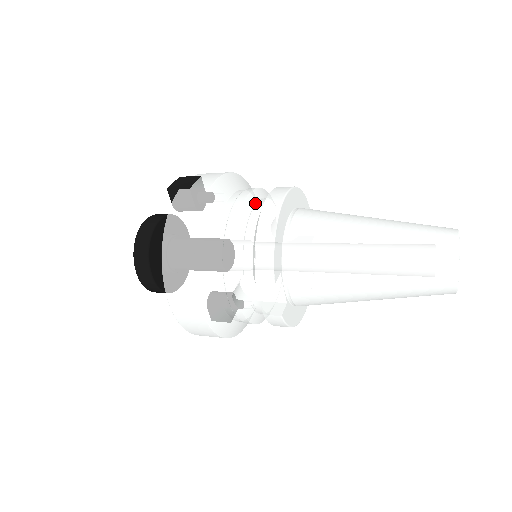
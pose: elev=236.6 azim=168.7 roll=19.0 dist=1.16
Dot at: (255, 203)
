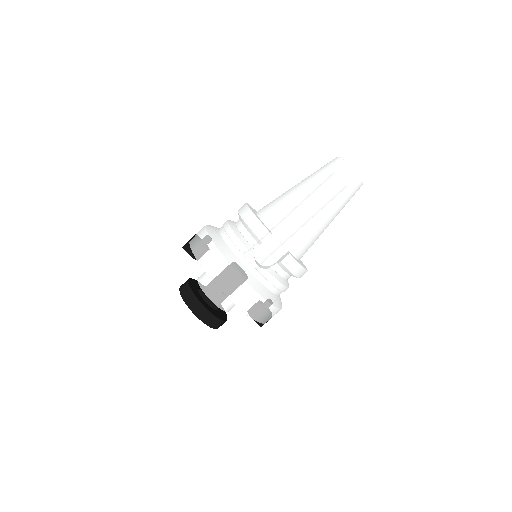
Dot at: (234, 222)
